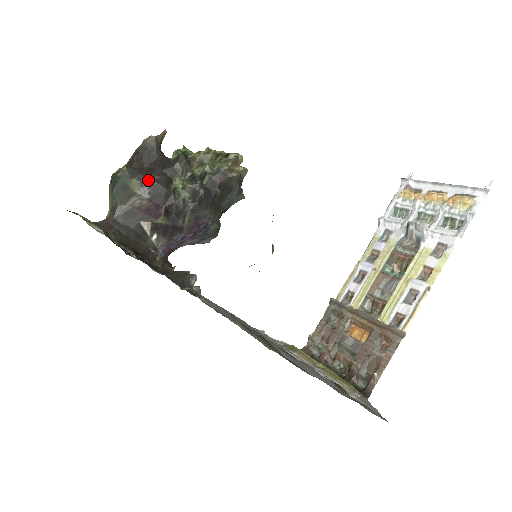
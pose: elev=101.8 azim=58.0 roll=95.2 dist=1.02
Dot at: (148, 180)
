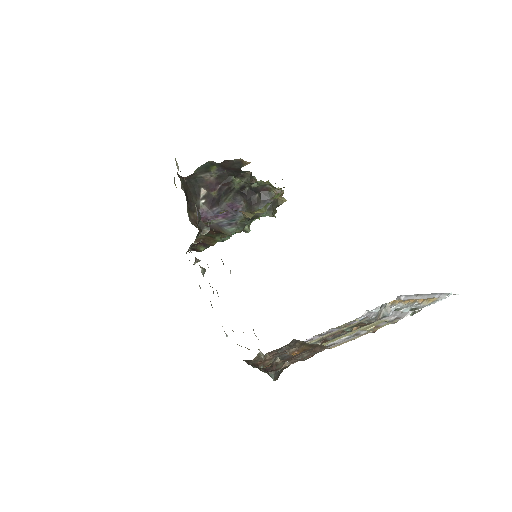
Dot at: (222, 170)
